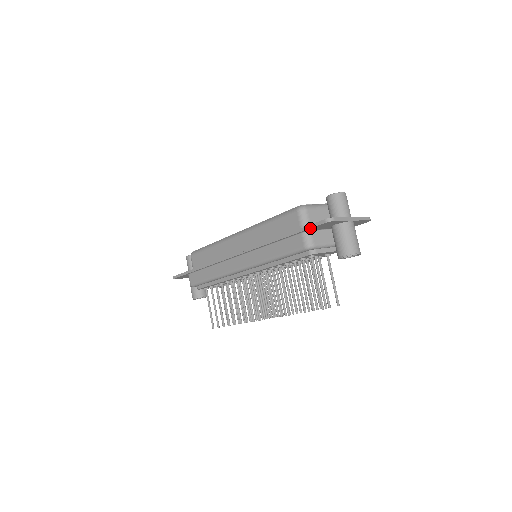
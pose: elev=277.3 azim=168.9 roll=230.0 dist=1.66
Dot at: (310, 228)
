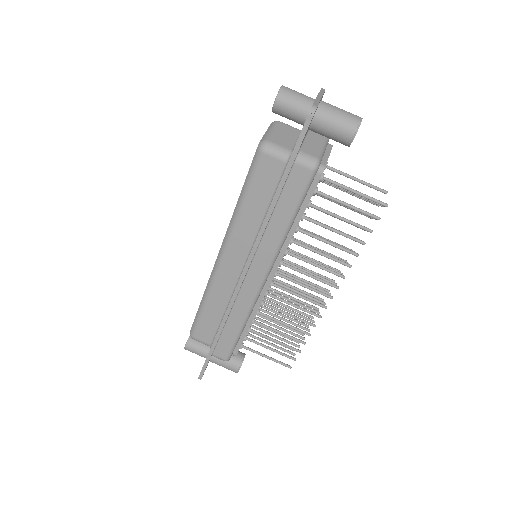
Dot at: occluded
